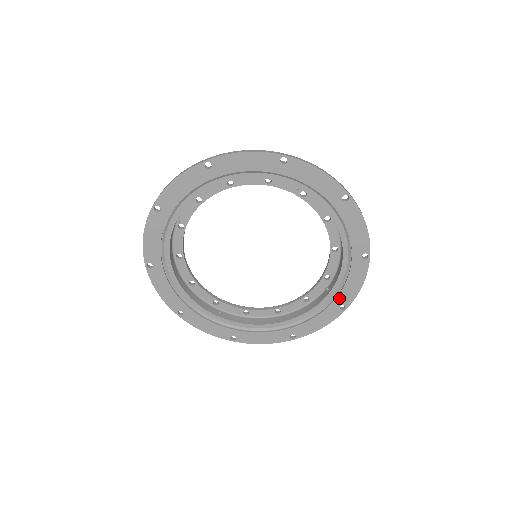
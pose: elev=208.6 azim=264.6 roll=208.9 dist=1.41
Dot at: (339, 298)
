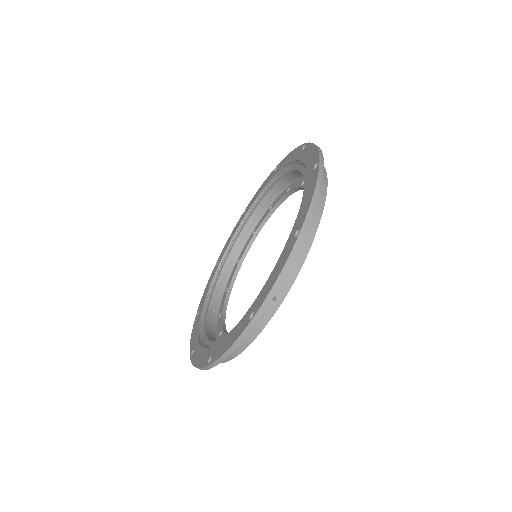
Dot at: (308, 171)
